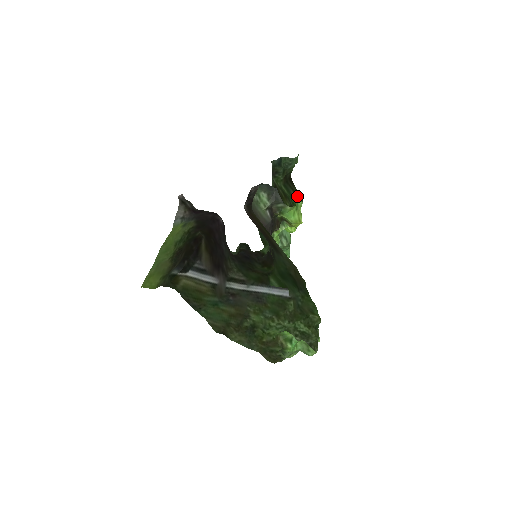
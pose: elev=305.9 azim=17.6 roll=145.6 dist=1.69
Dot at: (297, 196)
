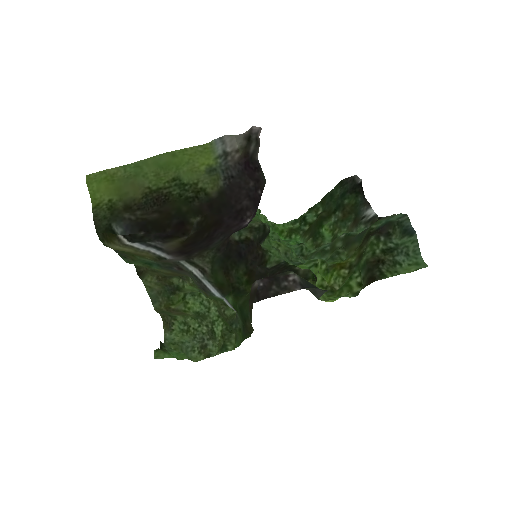
Dot at: (362, 280)
